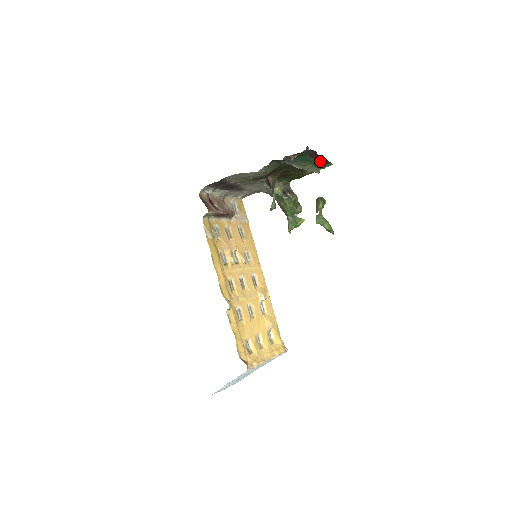
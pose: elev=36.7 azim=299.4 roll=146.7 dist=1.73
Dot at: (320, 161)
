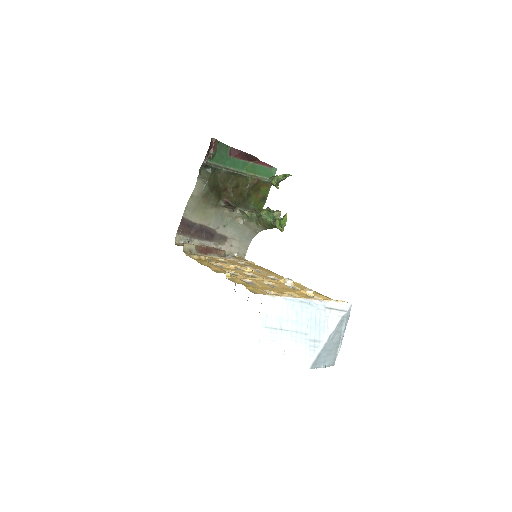
Dot at: (250, 160)
